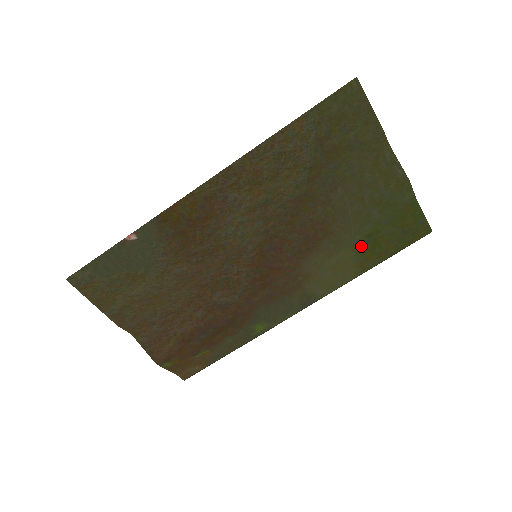
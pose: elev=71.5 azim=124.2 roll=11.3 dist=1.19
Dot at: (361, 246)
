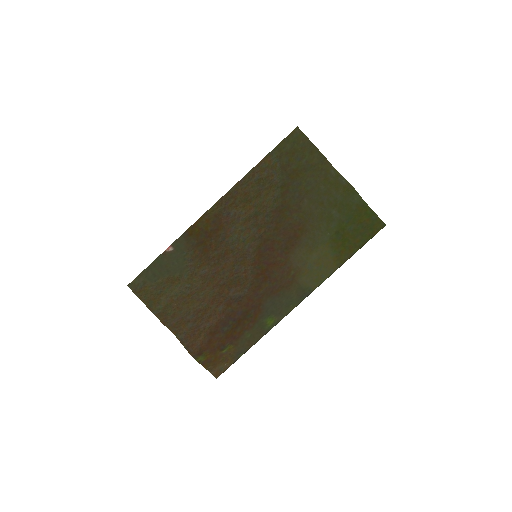
Dot at: (334, 242)
